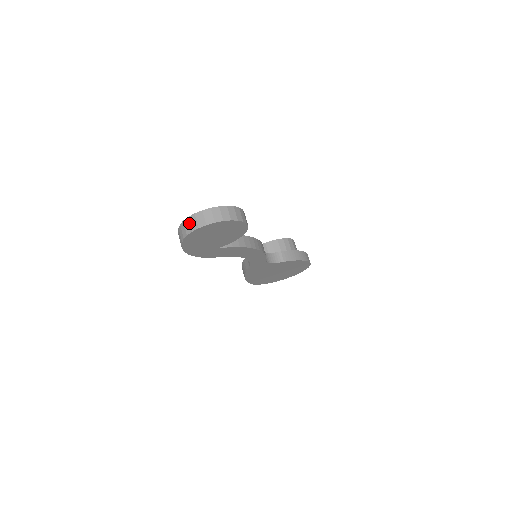
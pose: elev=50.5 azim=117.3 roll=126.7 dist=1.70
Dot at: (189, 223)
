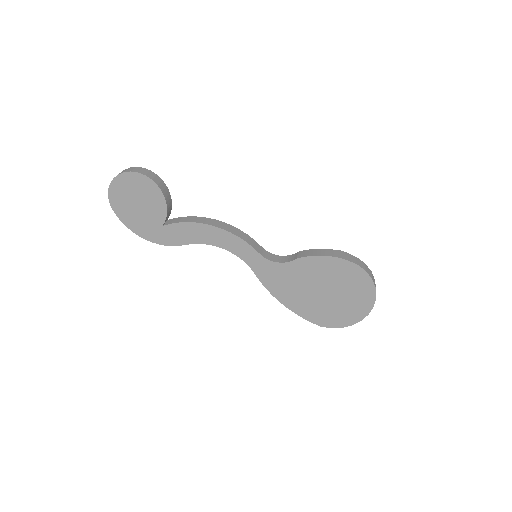
Dot at: occluded
